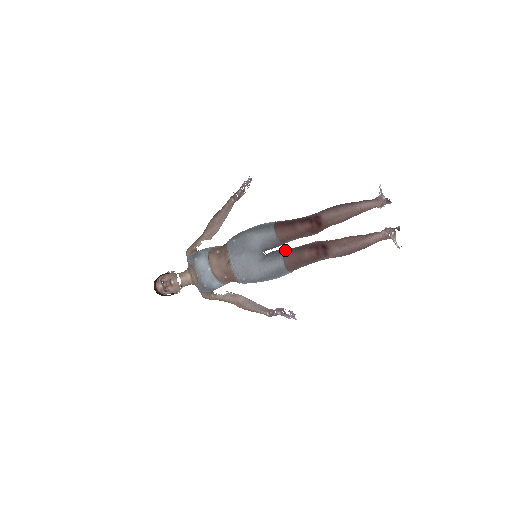
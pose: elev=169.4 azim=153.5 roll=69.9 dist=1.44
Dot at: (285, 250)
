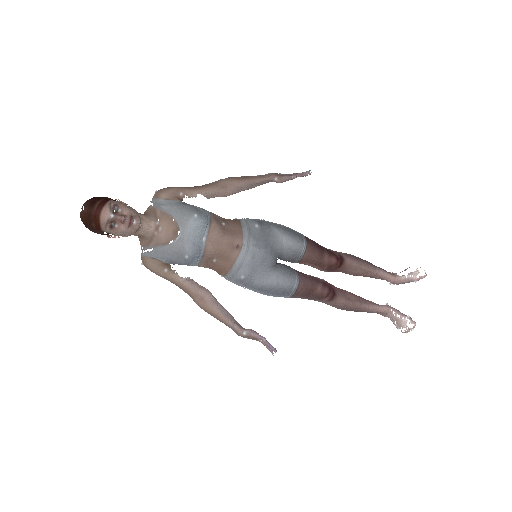
Dot at: occluded
